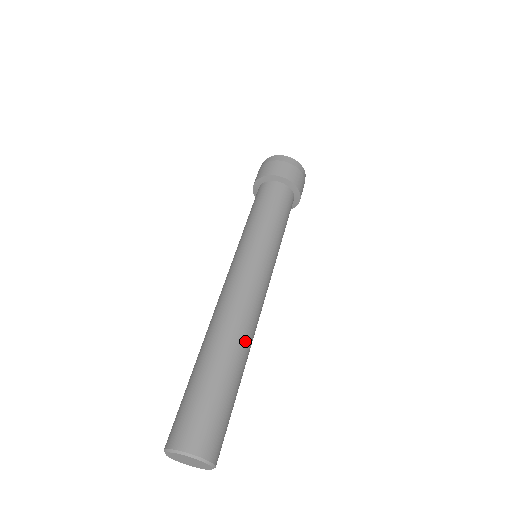
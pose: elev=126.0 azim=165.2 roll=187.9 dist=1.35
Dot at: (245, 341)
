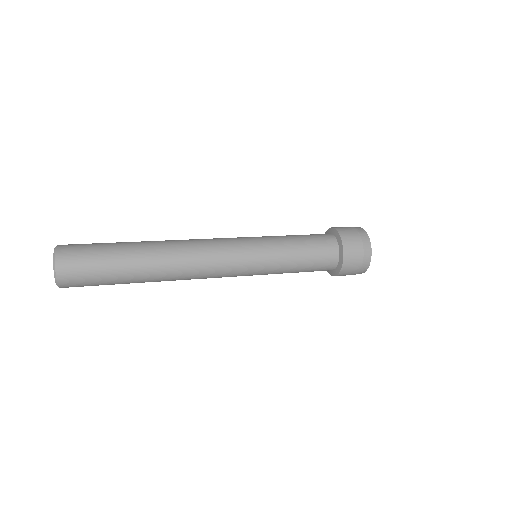
Dot at: (164, 259)
